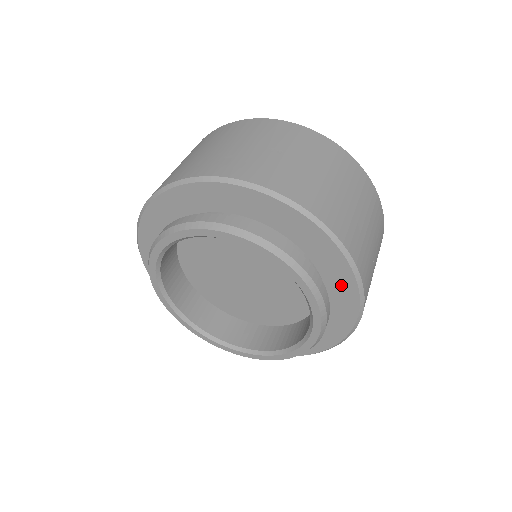
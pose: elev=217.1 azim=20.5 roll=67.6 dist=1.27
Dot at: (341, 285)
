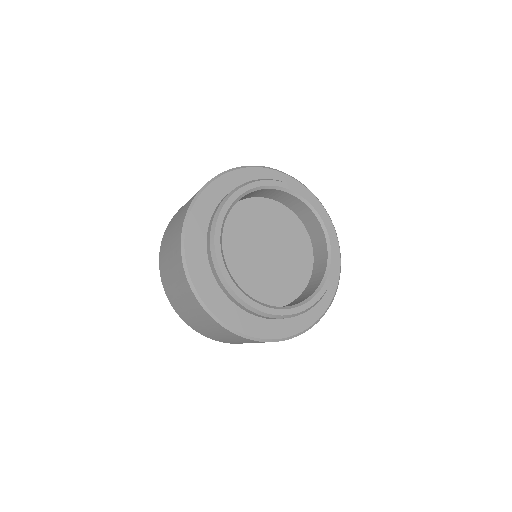
Dot at: occluded
